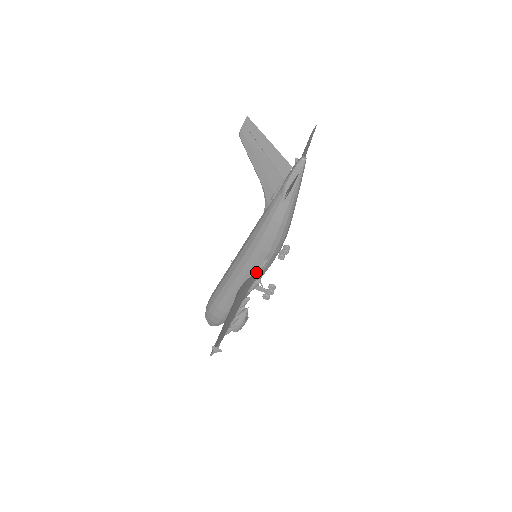
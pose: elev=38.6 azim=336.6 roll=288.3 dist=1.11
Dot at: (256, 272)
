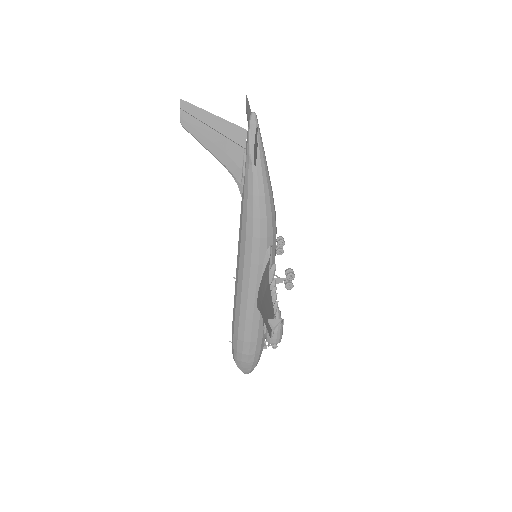
Dot at: (265, 268)
